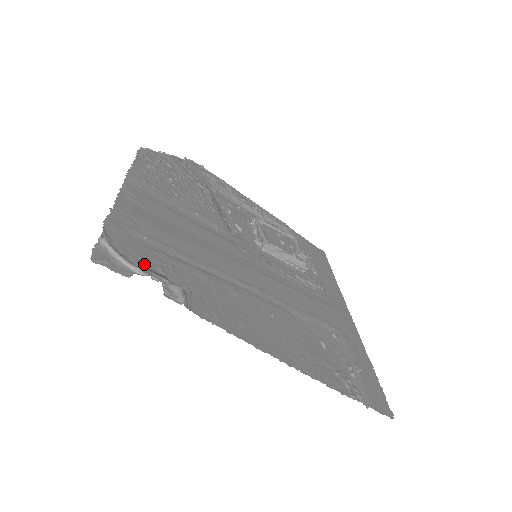
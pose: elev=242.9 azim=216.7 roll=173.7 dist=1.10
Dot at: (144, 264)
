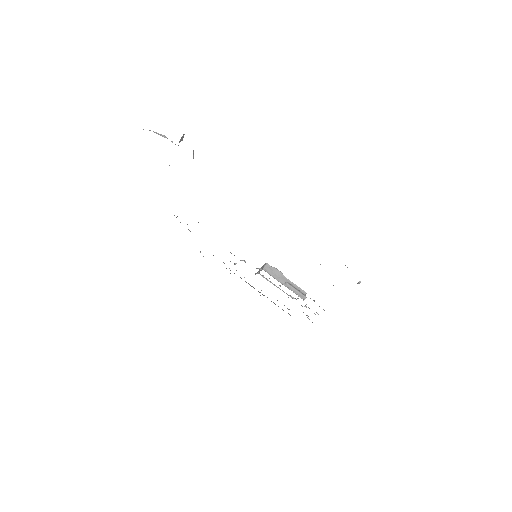
Dot at: occluded
